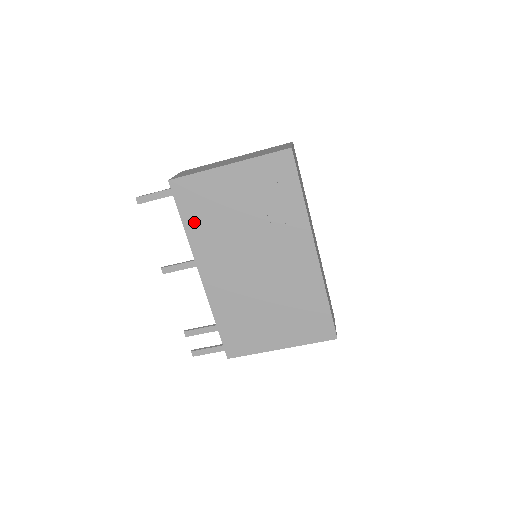
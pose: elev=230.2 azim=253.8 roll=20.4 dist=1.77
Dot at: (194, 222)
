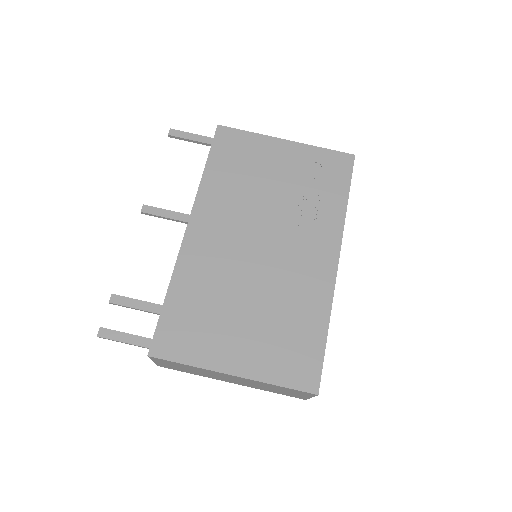
Dot at: (218, 171)
